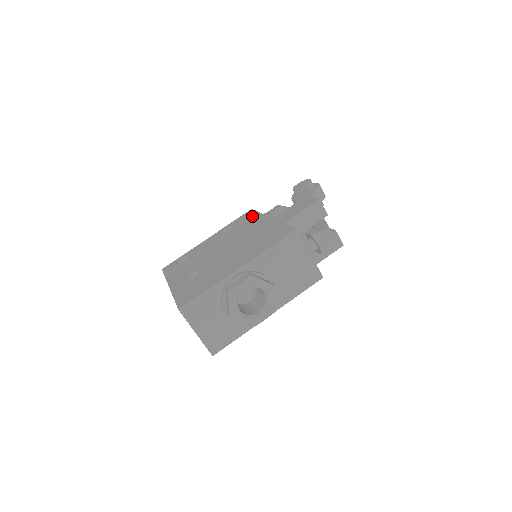
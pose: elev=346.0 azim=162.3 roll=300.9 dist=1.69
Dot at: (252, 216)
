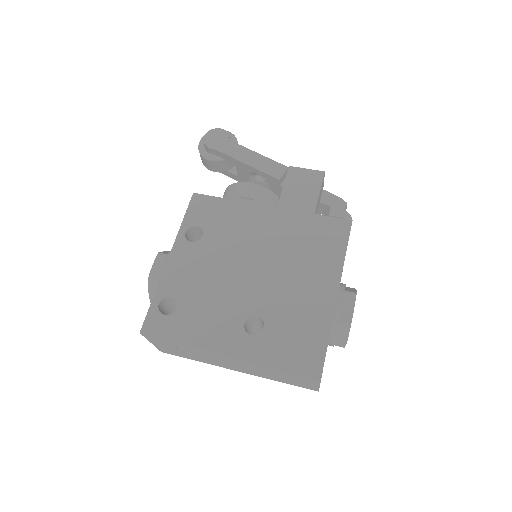
Dot at: (220, 207)
